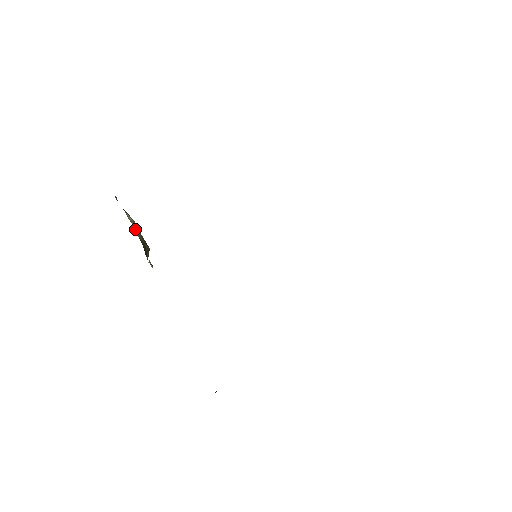
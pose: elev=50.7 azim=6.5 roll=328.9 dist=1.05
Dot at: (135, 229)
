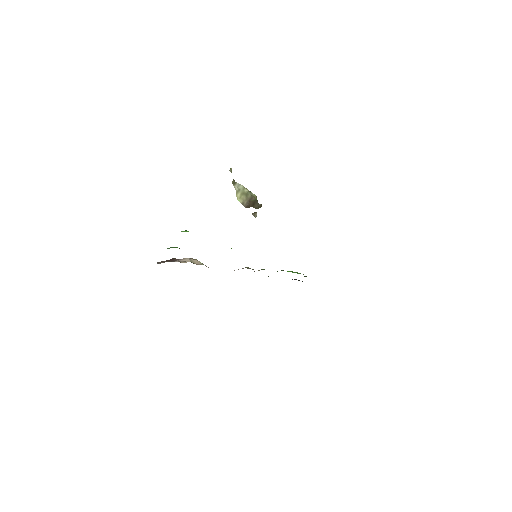
Dot at: (238, 199)
